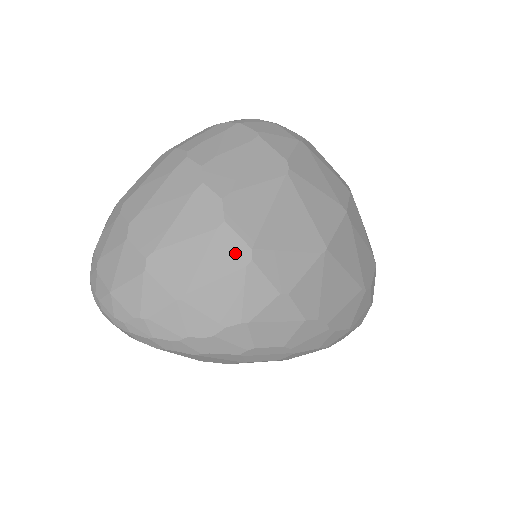
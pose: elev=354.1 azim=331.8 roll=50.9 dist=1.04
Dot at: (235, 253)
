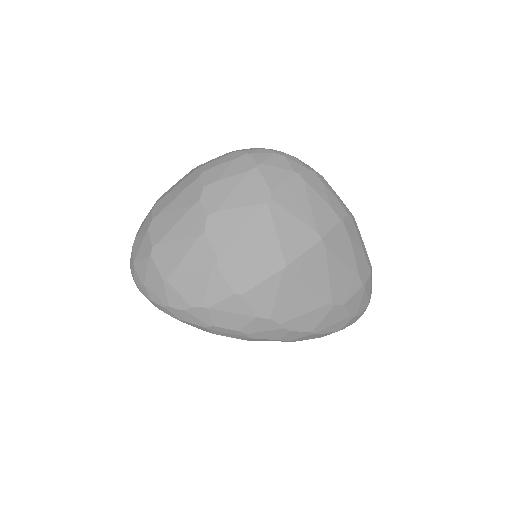
Dot at: (206, 257)
